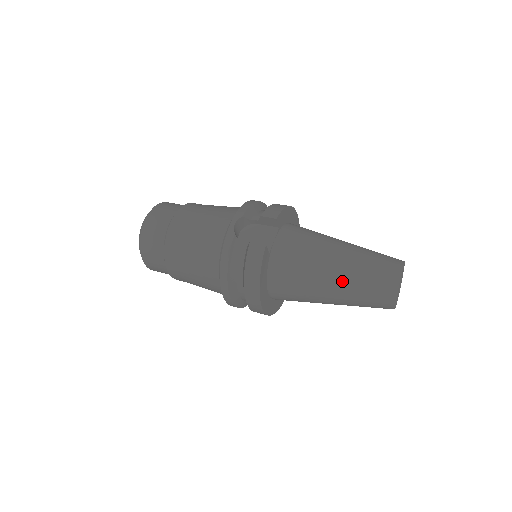
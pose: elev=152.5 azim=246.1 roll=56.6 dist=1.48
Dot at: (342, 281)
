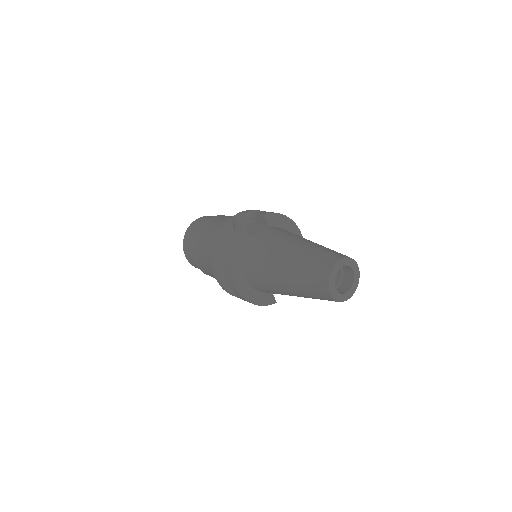
Dot at: (292, 263)
